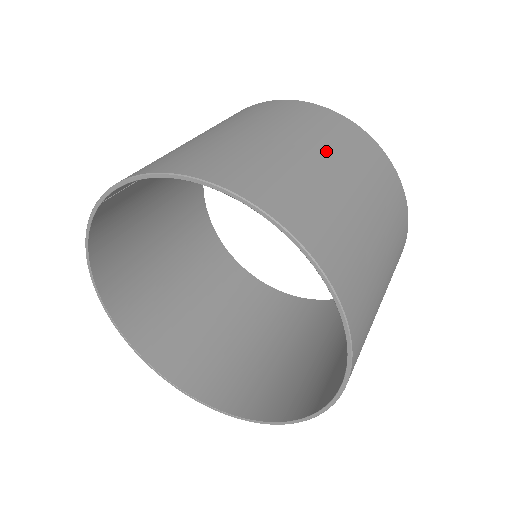
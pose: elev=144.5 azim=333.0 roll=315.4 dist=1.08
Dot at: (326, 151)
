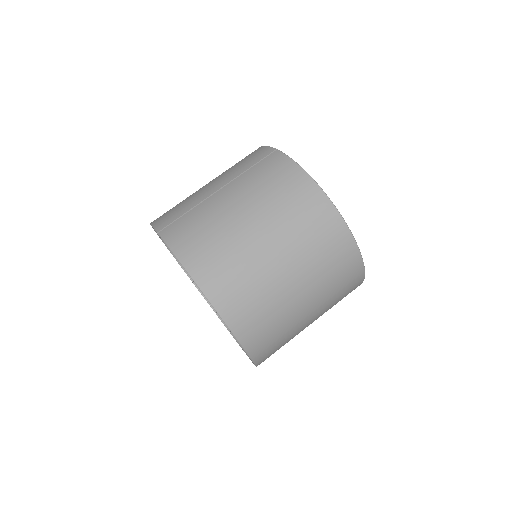
Dot at: (302, 269)
